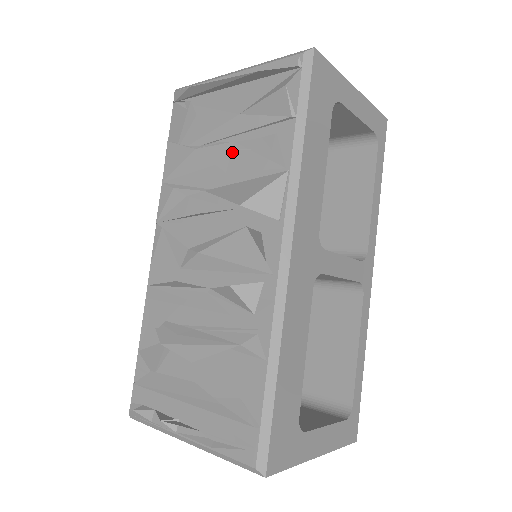
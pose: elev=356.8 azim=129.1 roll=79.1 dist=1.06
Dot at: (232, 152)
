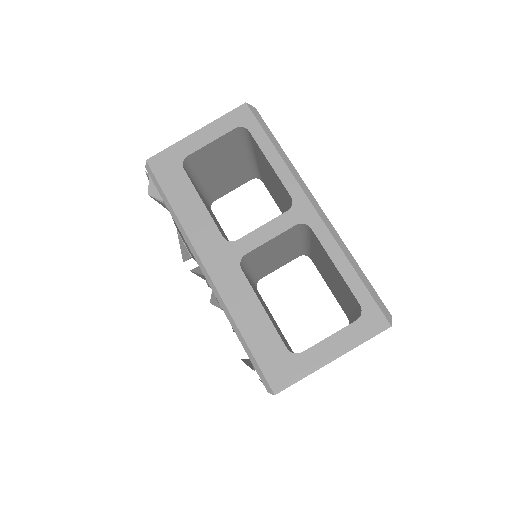
Dot at: occluded
